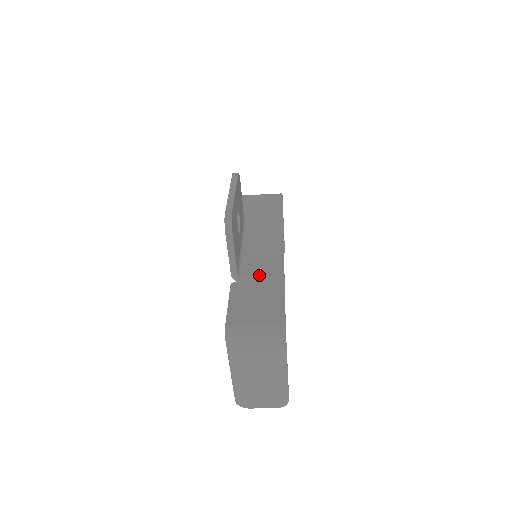
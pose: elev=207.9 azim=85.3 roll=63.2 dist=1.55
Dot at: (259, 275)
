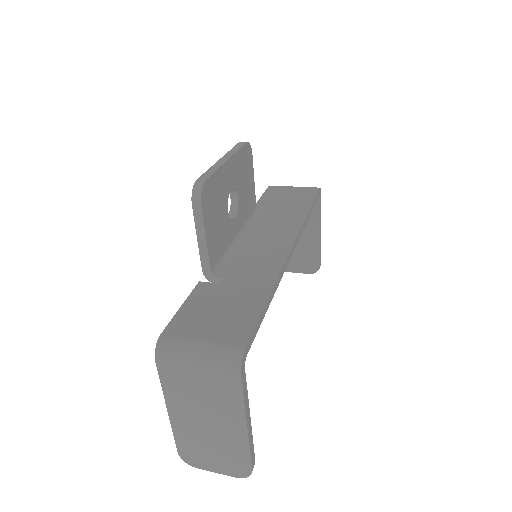
Dot at: (241, 277)
